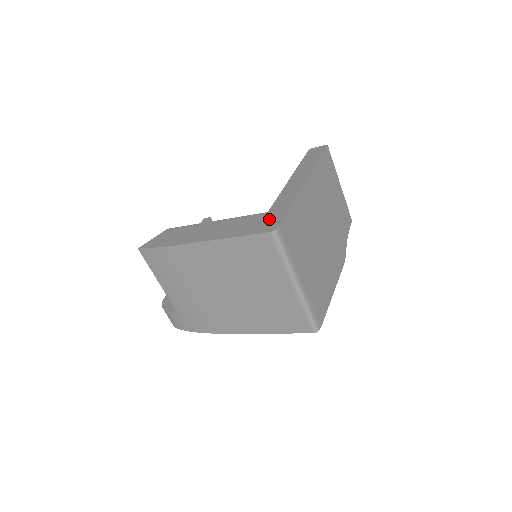
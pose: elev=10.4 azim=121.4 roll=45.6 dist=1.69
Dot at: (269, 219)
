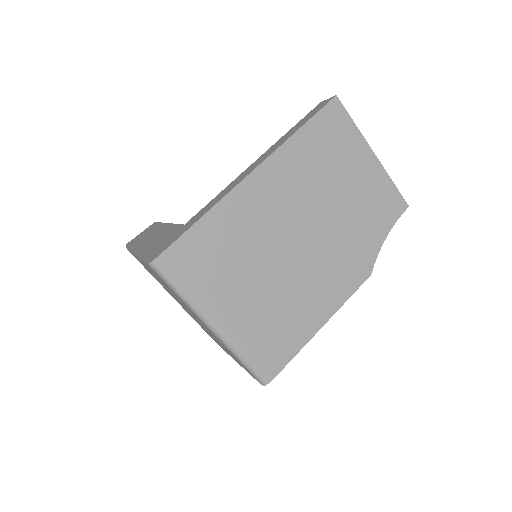
Dot at: (170, 239)
